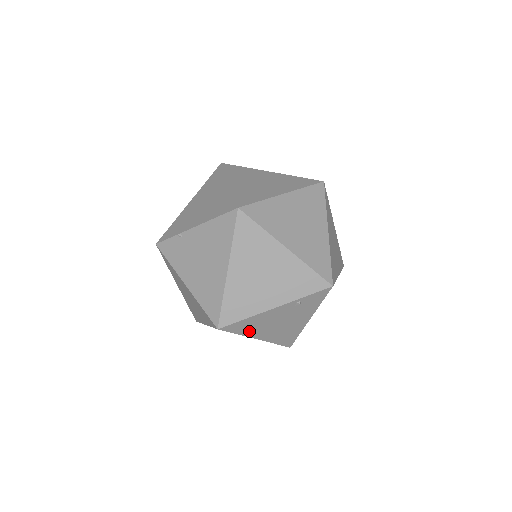
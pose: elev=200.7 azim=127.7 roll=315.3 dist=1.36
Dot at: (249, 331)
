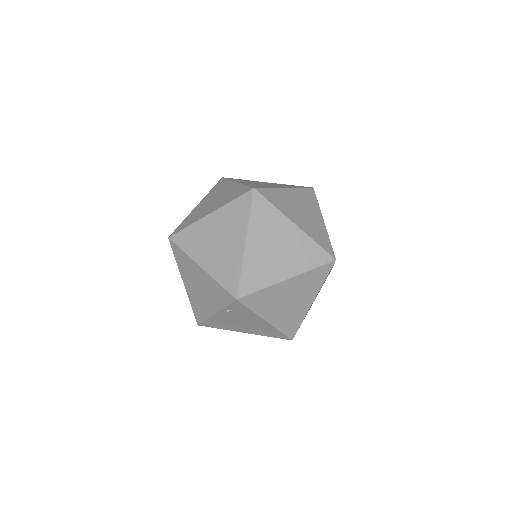
Dot at: (226, 327)
